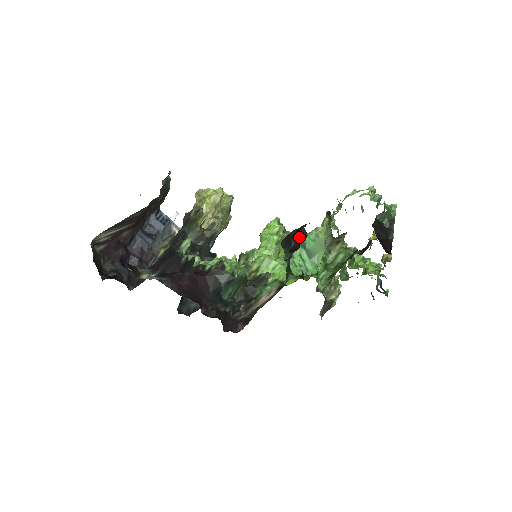
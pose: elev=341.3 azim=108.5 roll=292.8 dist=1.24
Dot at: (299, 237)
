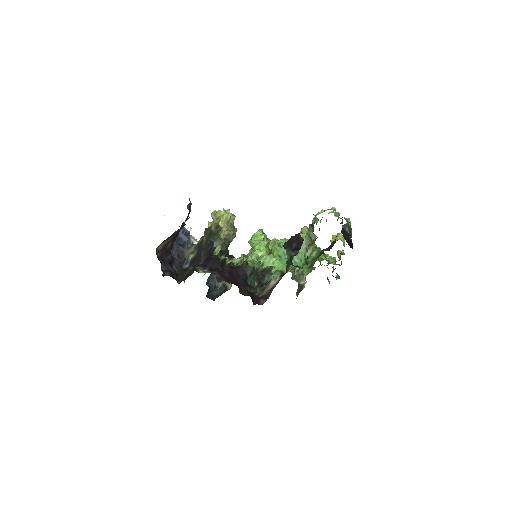
Dot at: (298, 241)
